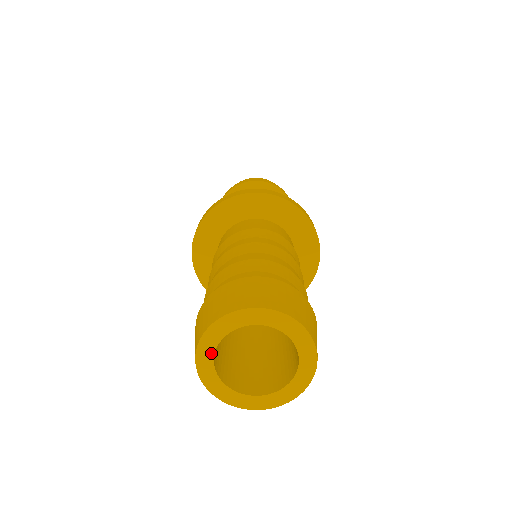
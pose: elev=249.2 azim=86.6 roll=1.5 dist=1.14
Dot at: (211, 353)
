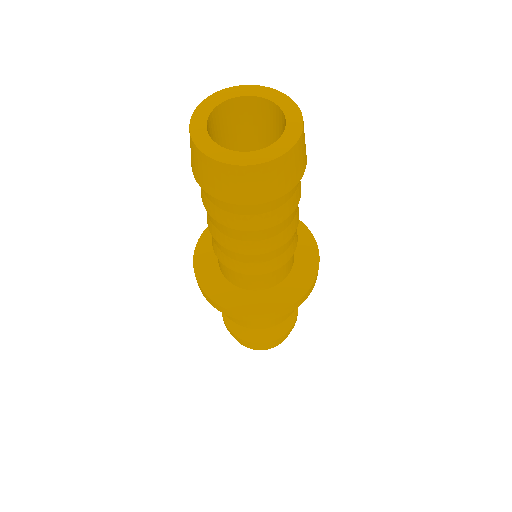
Dot at: (204, 119)
